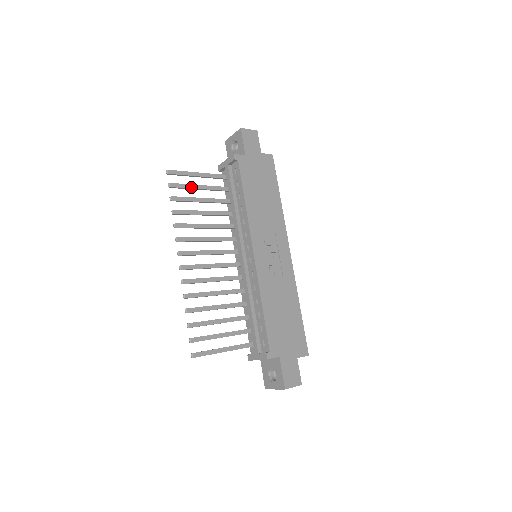
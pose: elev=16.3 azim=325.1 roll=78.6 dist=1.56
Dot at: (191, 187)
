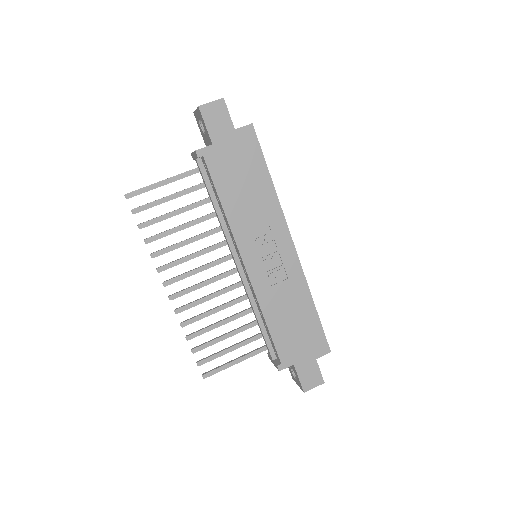
Dot at: (159, 203)
